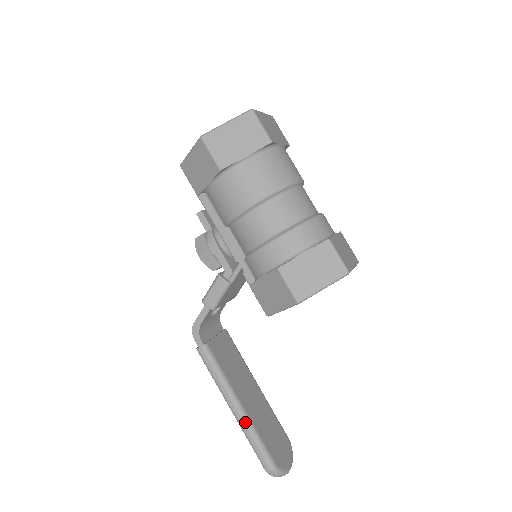
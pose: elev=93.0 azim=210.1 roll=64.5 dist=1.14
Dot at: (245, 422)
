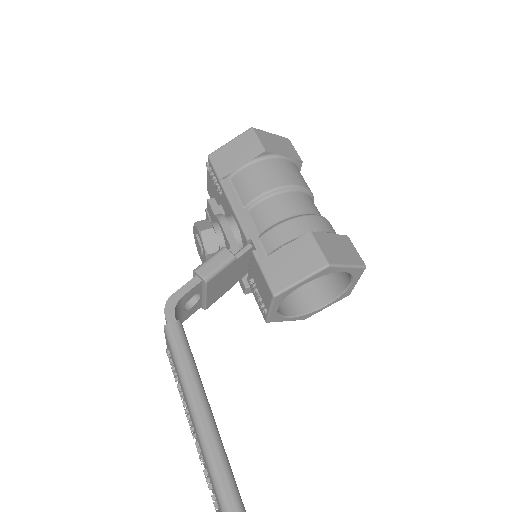
Dot at: (214, 433)
